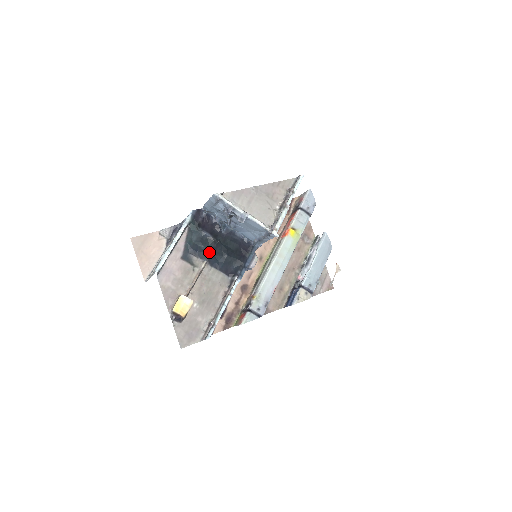
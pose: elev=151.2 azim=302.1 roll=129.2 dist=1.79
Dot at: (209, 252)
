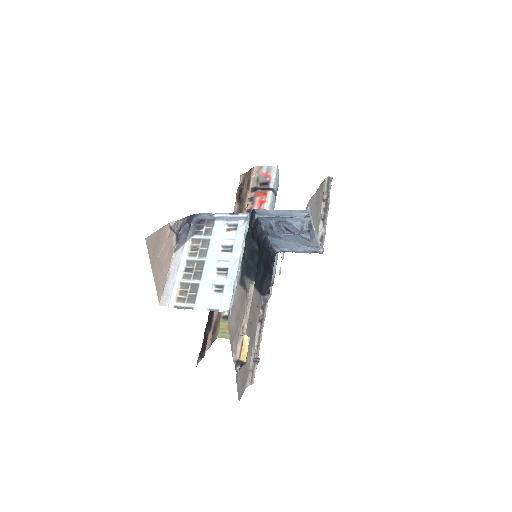
Dot at: (256, 269)
